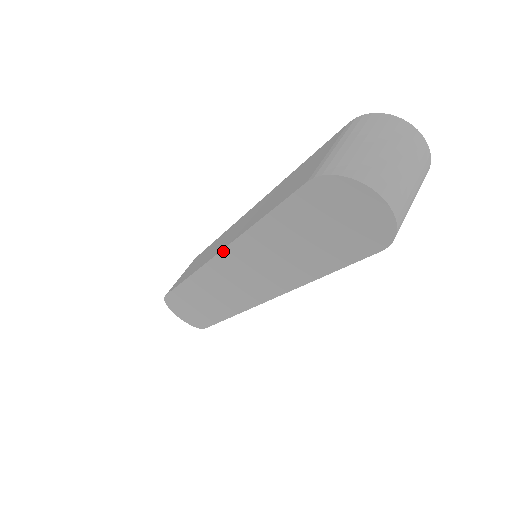
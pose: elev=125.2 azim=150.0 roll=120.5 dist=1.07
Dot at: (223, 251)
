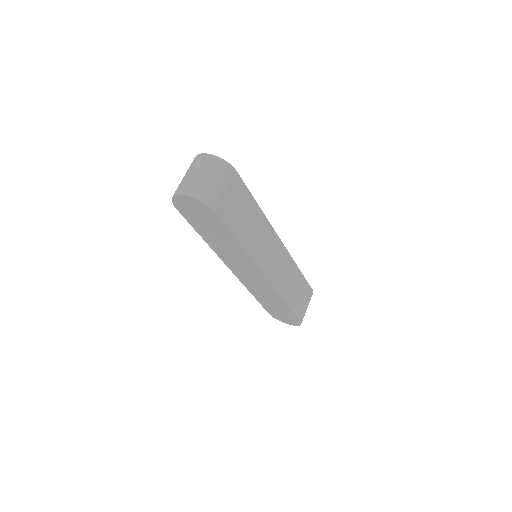
Dot at: (224, 263)
